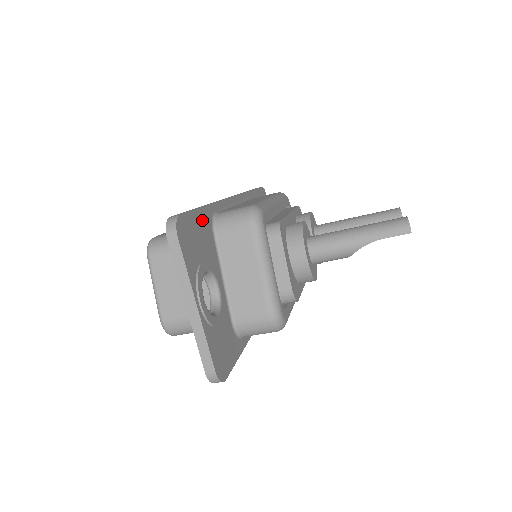
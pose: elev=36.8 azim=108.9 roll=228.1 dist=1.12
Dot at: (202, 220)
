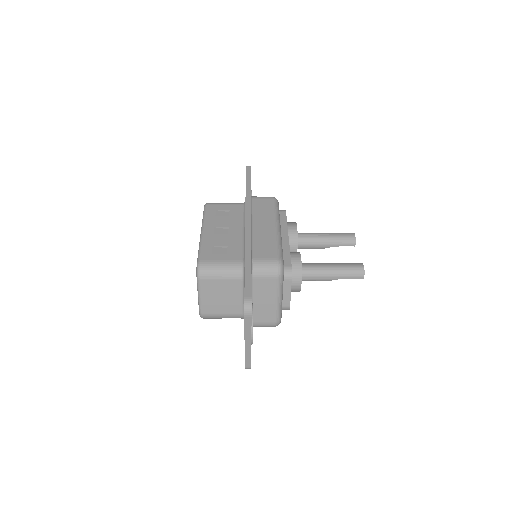
Dot at: occluded
